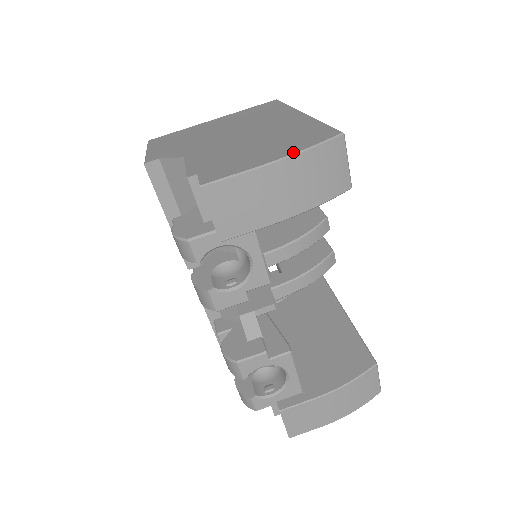
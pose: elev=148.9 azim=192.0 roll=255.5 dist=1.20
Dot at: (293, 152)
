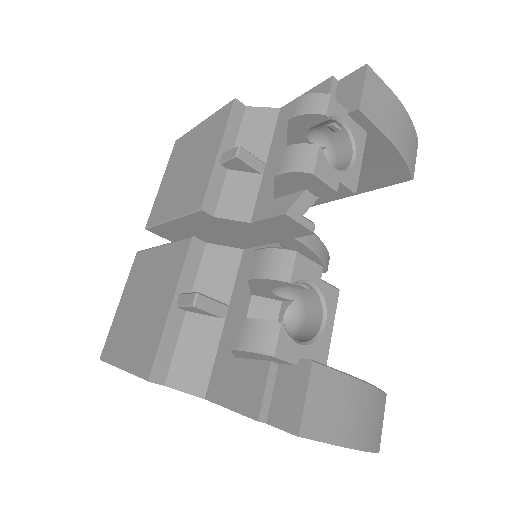
Dot at: occluded
